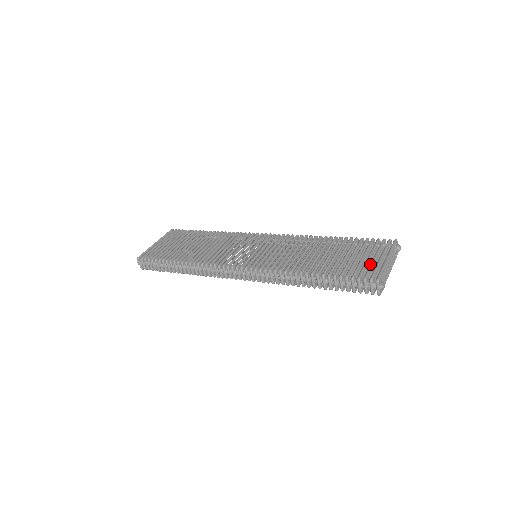
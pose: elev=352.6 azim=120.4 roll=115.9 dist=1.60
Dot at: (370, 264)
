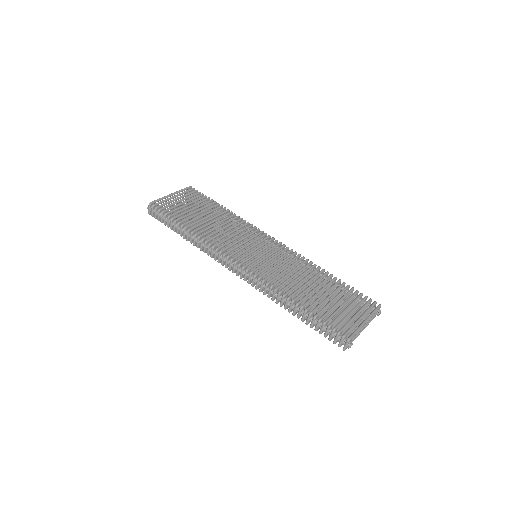
Dot at: (349, 320)
